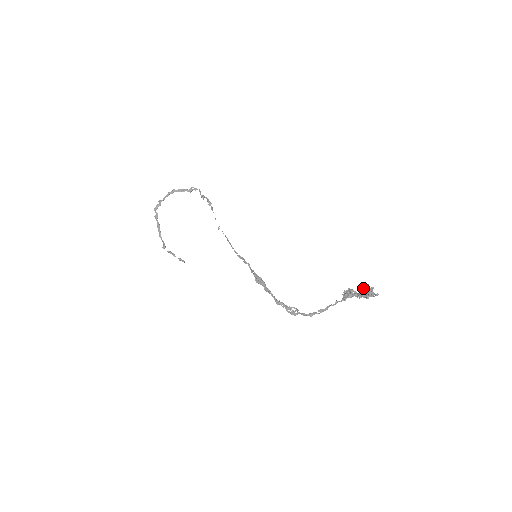
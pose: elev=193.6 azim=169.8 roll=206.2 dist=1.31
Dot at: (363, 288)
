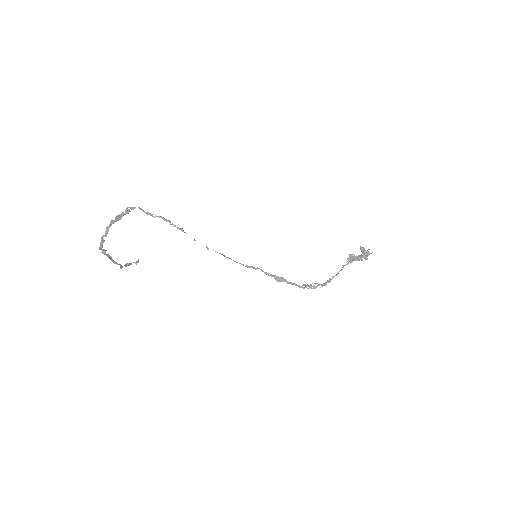
Dot at: (363, 254)
